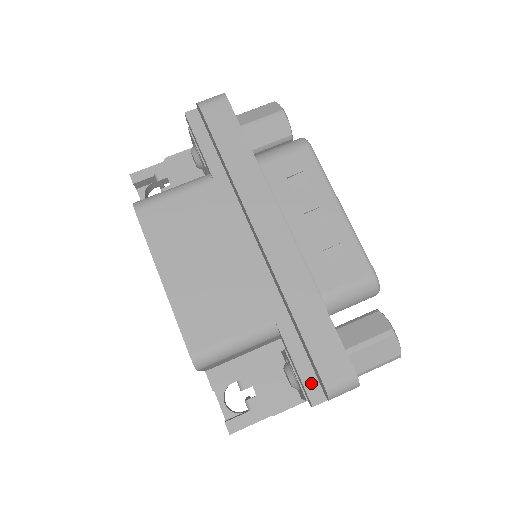
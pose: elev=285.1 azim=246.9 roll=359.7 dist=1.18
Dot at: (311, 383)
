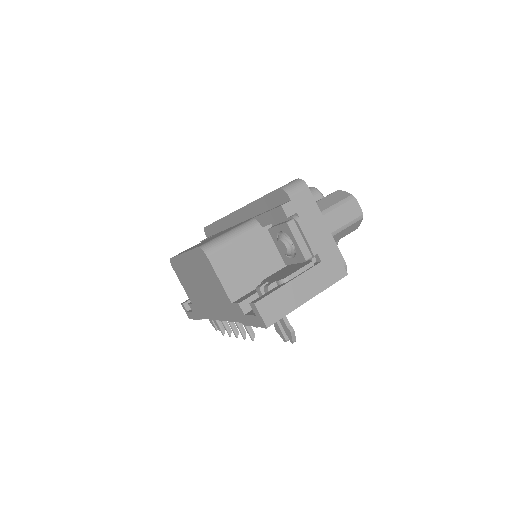
Dot at: (278, 206)
